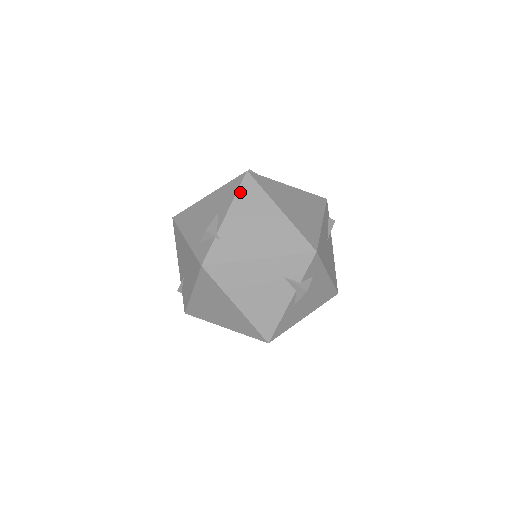
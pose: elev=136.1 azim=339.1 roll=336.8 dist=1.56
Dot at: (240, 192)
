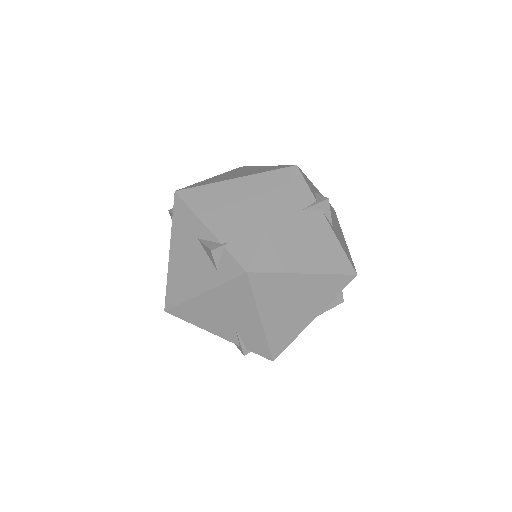
Dot at: (192, 206)
